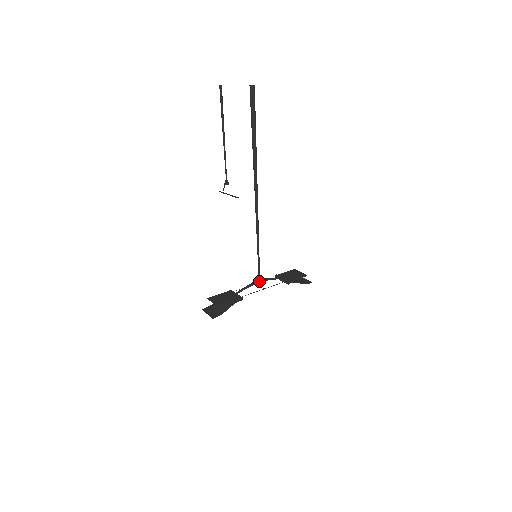
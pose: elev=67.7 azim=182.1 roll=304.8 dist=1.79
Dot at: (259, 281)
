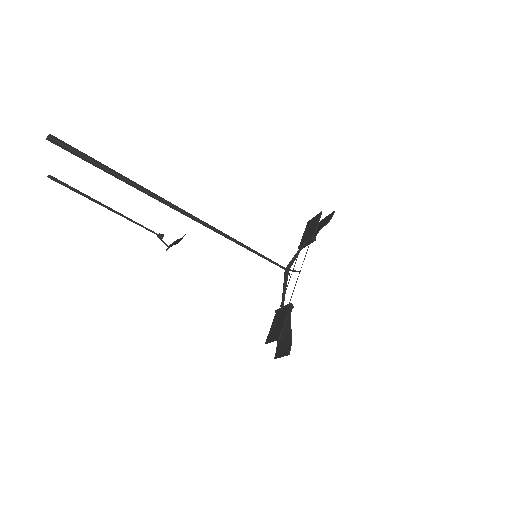
Dot at: (288, 271)
